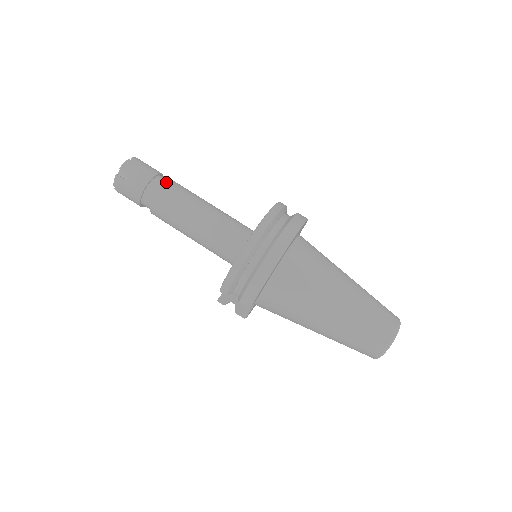
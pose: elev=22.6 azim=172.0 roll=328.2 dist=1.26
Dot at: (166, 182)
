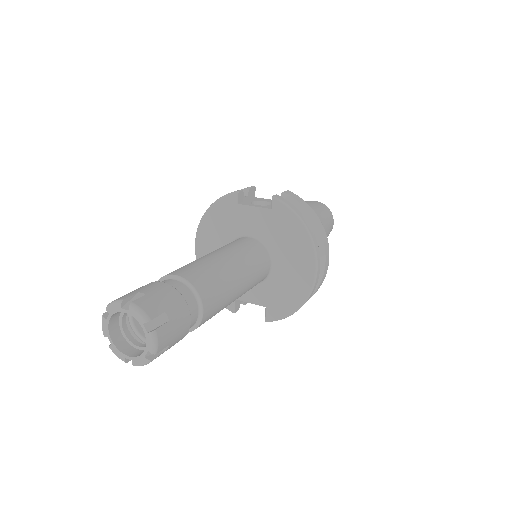
Dot at: (201, 300)
